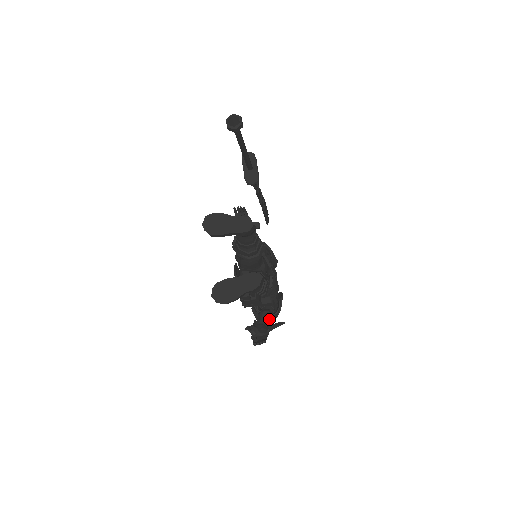
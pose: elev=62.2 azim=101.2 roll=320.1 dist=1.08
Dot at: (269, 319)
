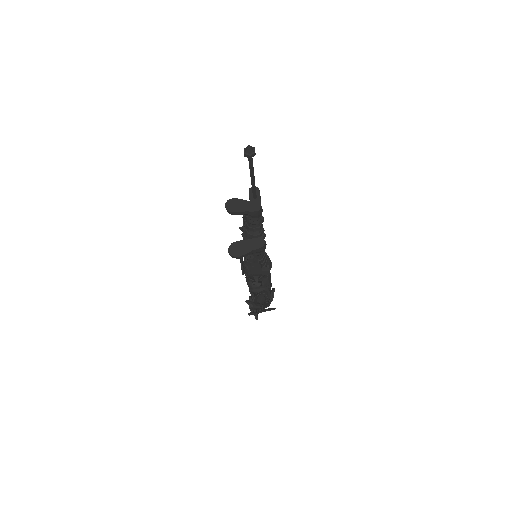
Dot at: (263, 301)
